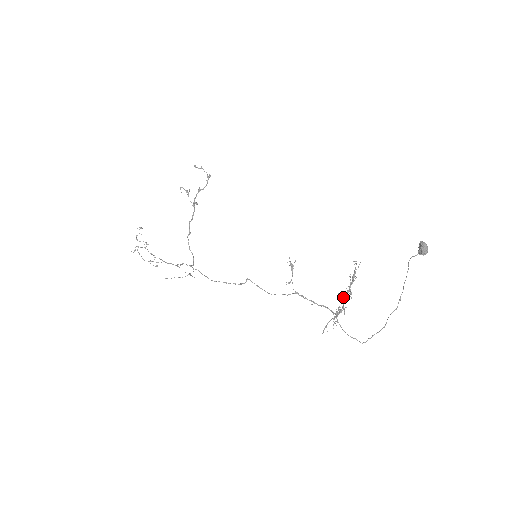
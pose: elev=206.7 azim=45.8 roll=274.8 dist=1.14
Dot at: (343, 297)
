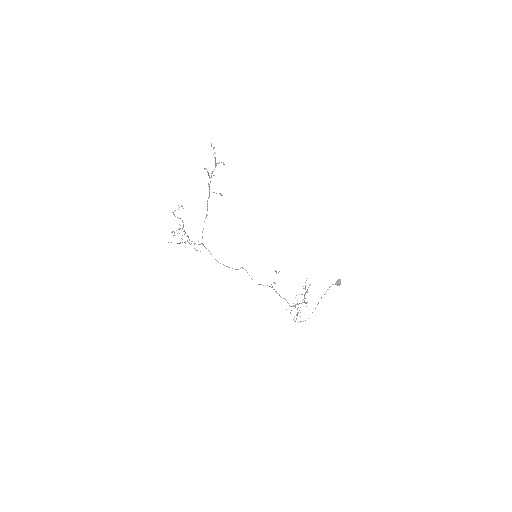
Dot at: occluded
